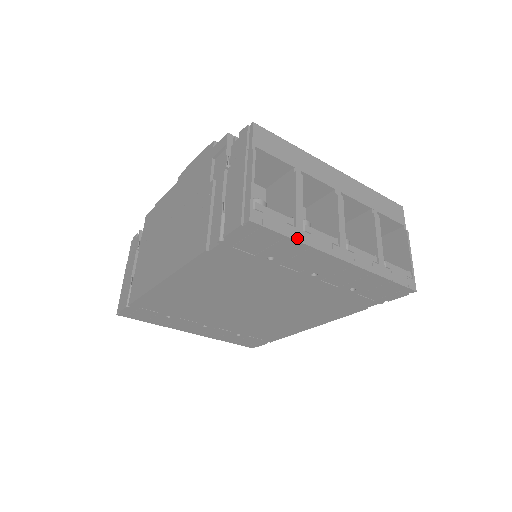
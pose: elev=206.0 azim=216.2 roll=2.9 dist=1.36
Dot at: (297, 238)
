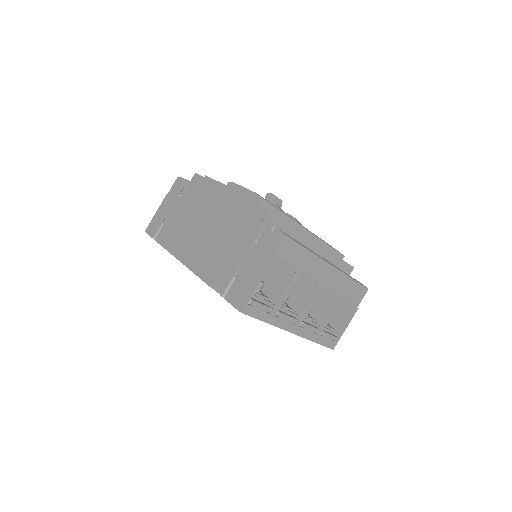
Dot at: (268, 321)
